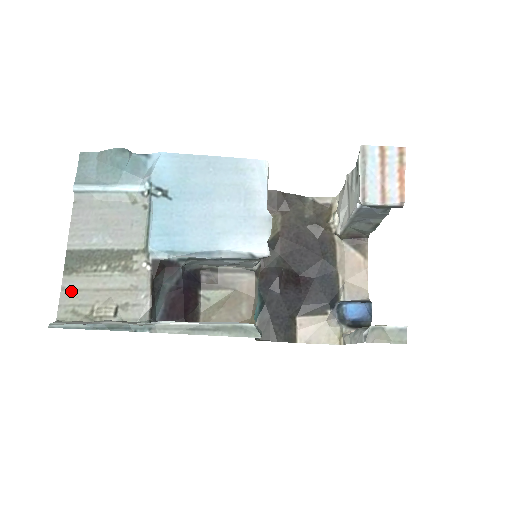
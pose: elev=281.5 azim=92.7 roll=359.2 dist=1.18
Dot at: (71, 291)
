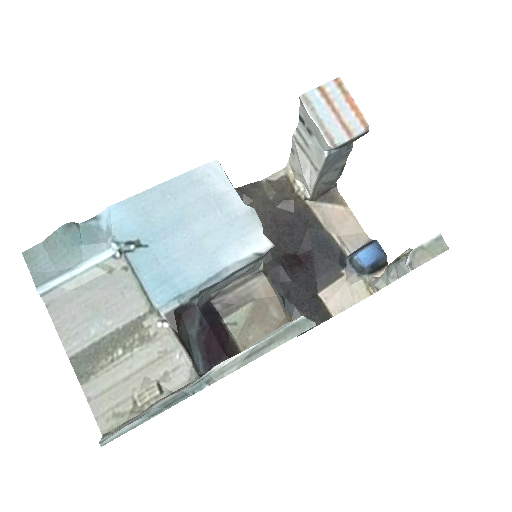
Dot at: (99, 396)
